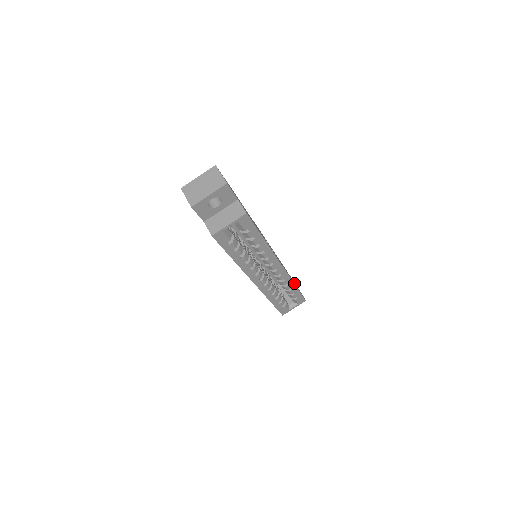
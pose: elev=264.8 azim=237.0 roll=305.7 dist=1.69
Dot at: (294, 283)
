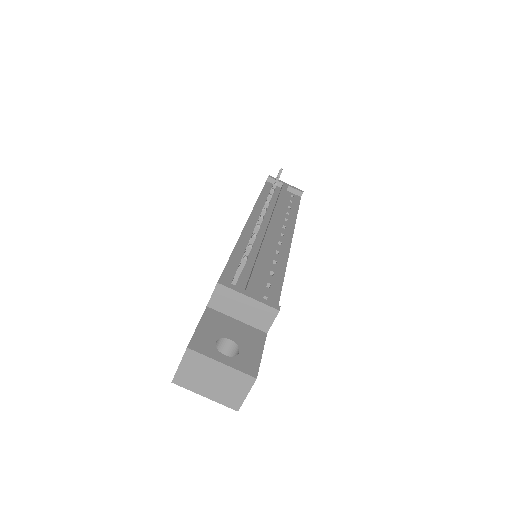
Dot at: occluded
